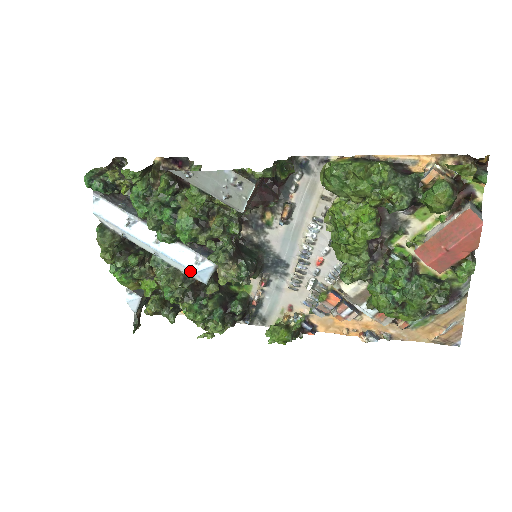
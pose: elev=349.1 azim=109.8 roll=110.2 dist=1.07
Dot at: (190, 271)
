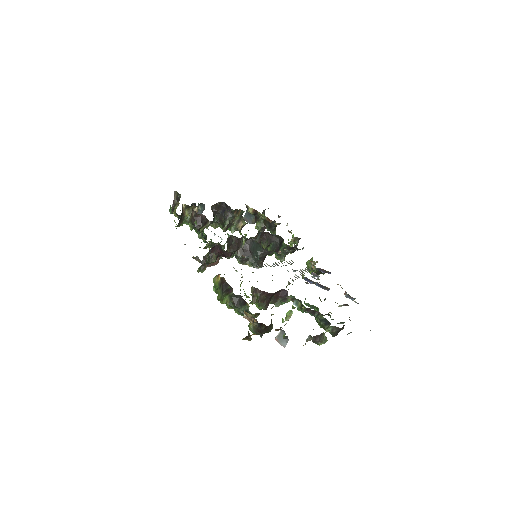
Dot at: occluded
